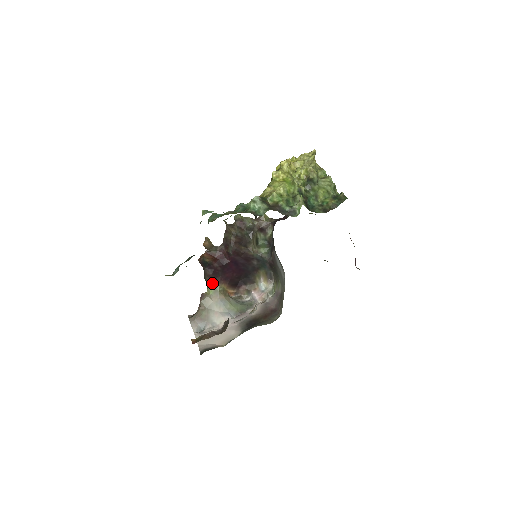
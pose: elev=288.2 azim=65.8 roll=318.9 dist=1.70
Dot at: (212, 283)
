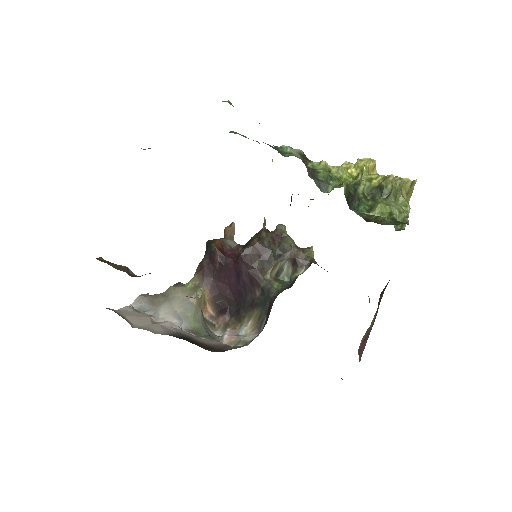
Dot at: (199, 278)
